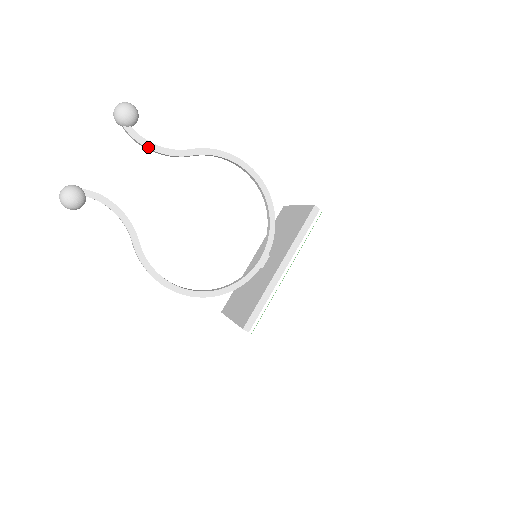
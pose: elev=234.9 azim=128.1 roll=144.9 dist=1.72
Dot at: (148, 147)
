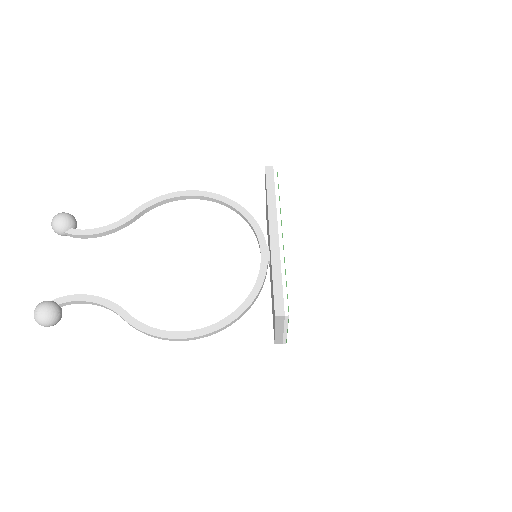
Dot at: (94, 233)
